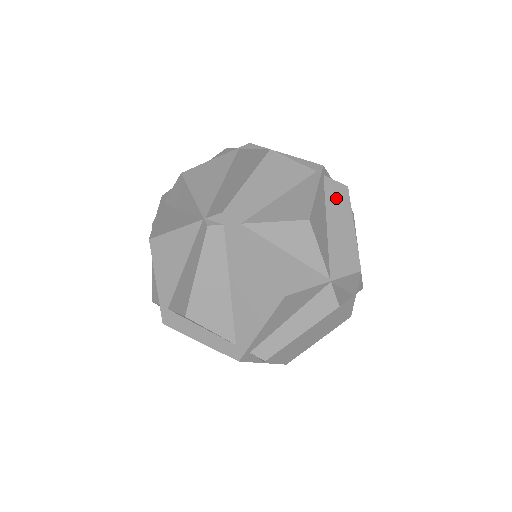
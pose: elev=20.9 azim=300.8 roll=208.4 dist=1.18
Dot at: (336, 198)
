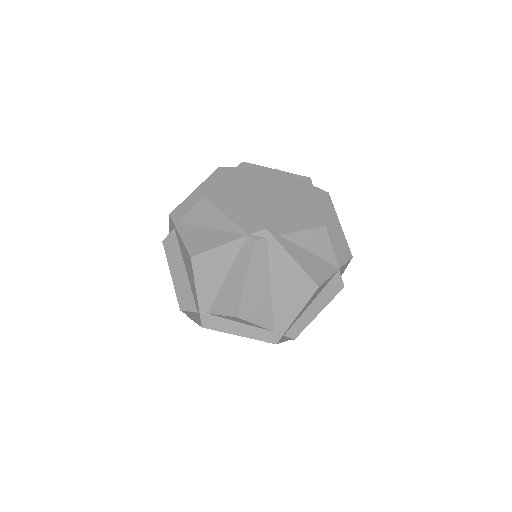
Dot at: (325, 203)
